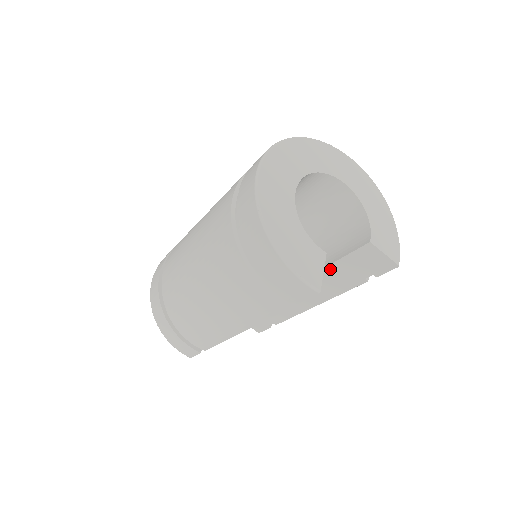
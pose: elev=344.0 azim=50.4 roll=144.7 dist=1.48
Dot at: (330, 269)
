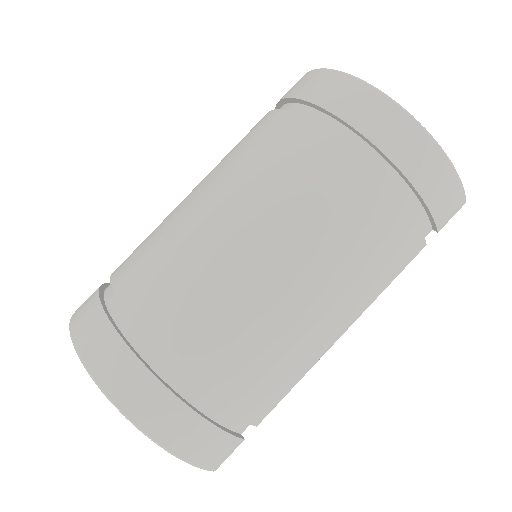
Dot at: occluded
